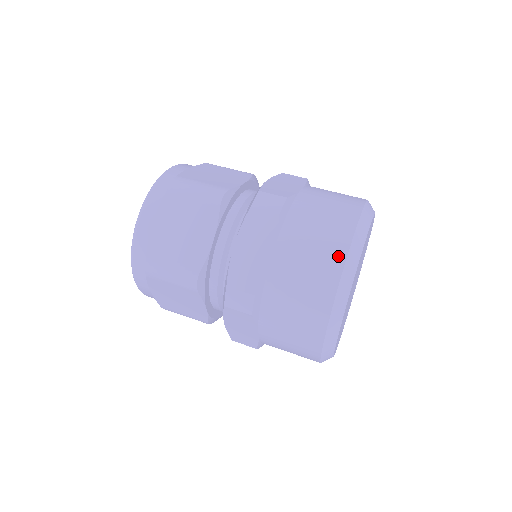
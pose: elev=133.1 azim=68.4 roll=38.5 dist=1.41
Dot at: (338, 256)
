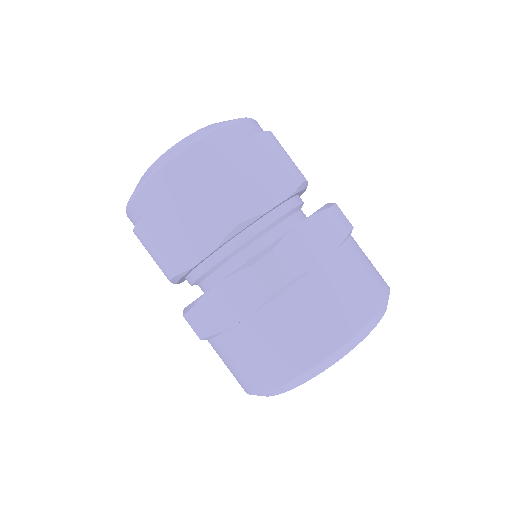
Dot at: occluded
